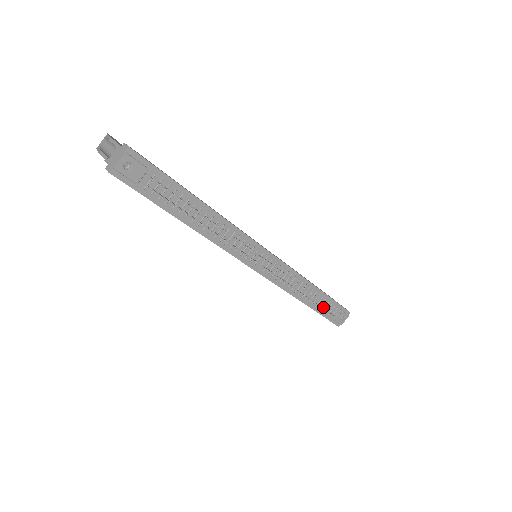
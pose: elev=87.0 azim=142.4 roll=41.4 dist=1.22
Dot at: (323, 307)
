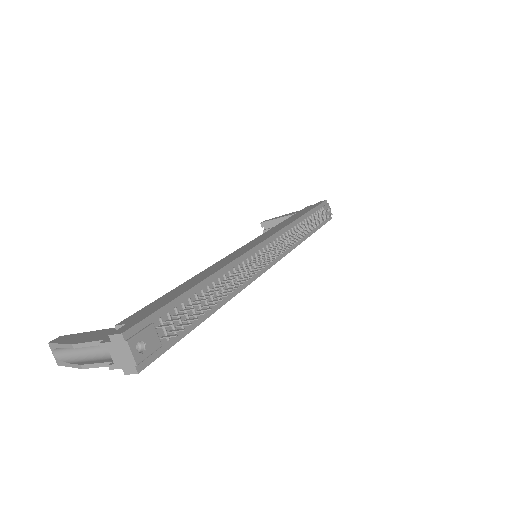
Dot at: (316, 222)
